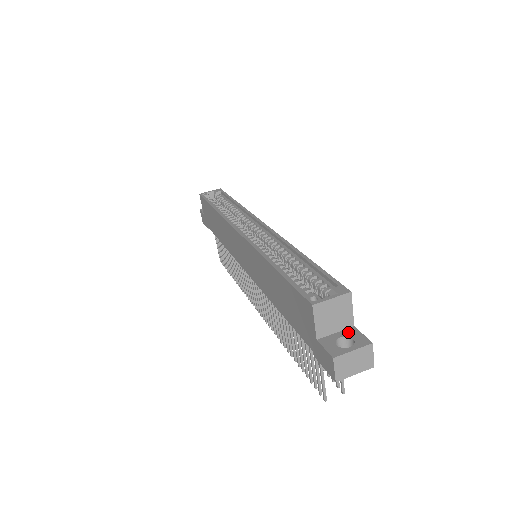
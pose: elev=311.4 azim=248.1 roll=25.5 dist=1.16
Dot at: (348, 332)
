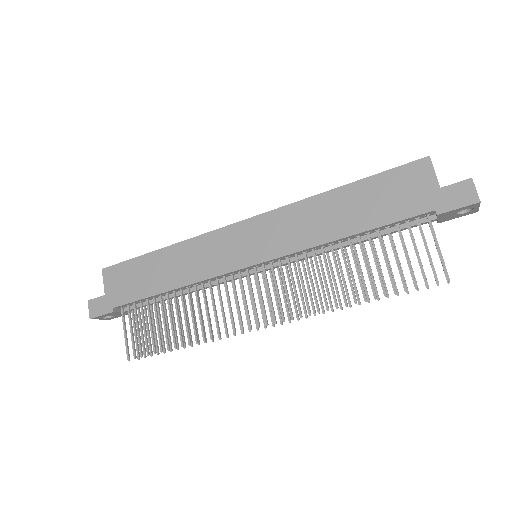
Dot at: occluded
